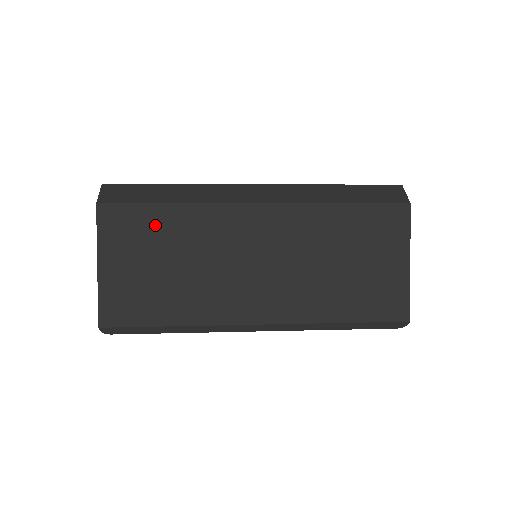
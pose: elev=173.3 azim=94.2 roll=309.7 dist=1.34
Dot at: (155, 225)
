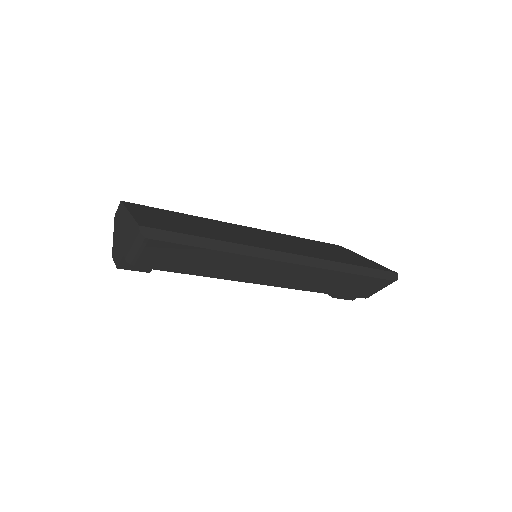
Dot at: (173, 214)
